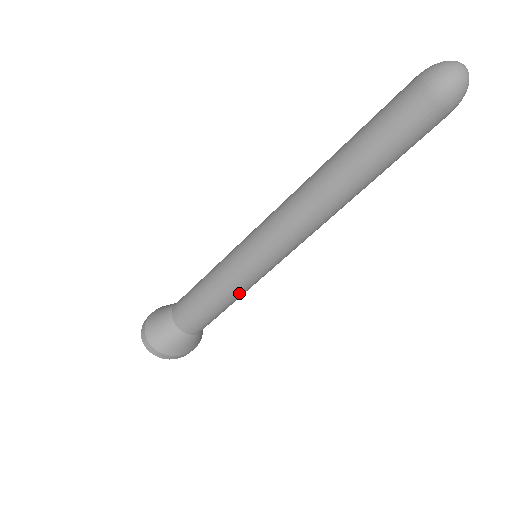
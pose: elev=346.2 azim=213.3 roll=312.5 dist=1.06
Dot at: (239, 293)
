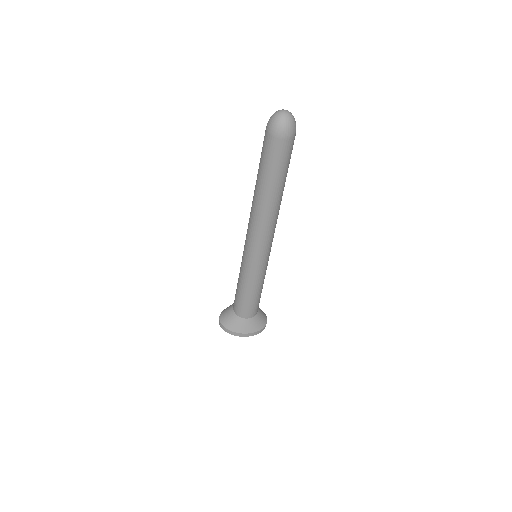
Dot at: (249, 282)
